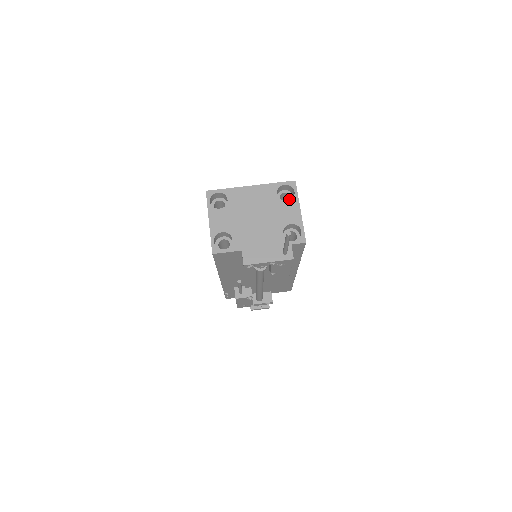
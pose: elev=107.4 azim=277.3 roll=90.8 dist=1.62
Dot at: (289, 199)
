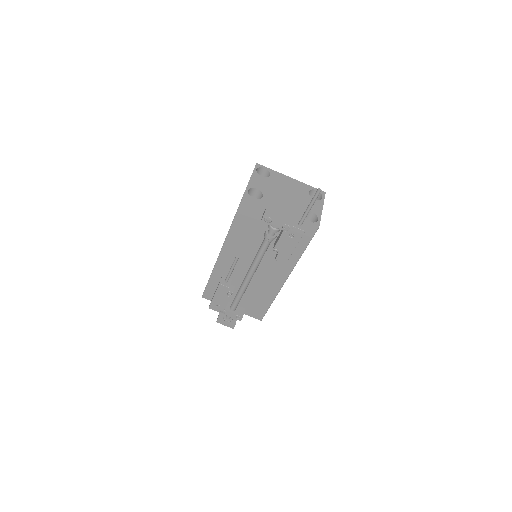
Dot at: occluded
